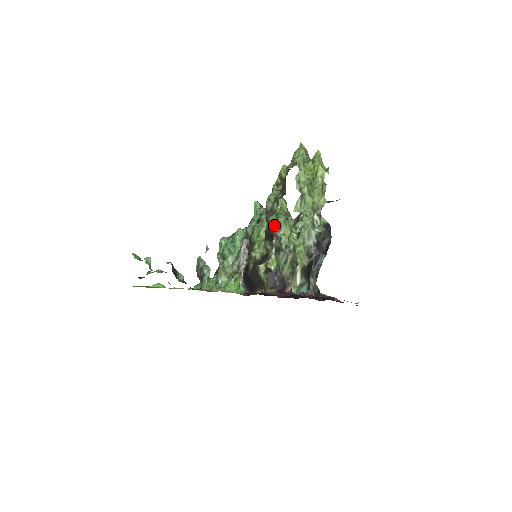
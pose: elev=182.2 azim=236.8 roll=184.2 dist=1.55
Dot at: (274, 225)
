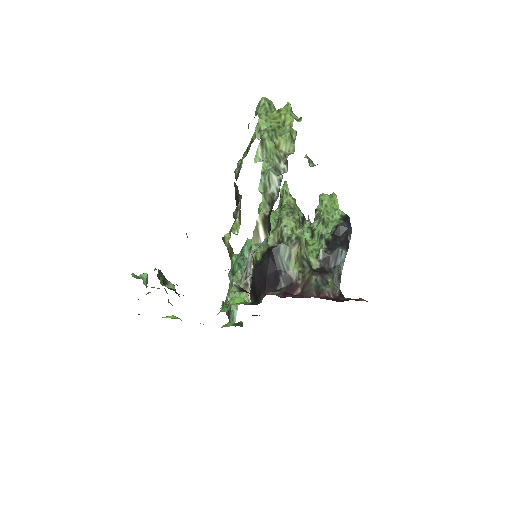
Dot at: (277, 221)
